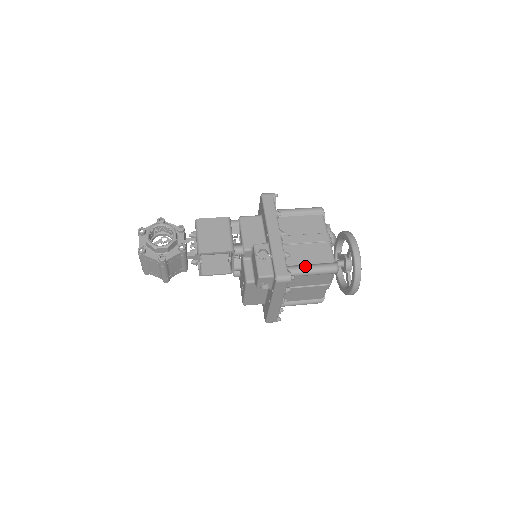
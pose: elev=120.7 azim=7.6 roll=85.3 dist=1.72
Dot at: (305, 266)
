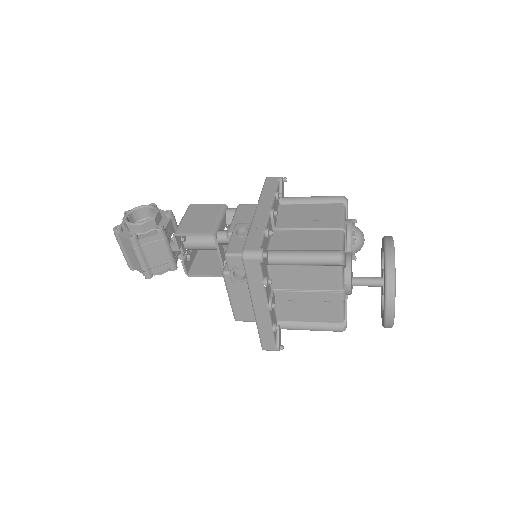
Dot at: (294, 250)
